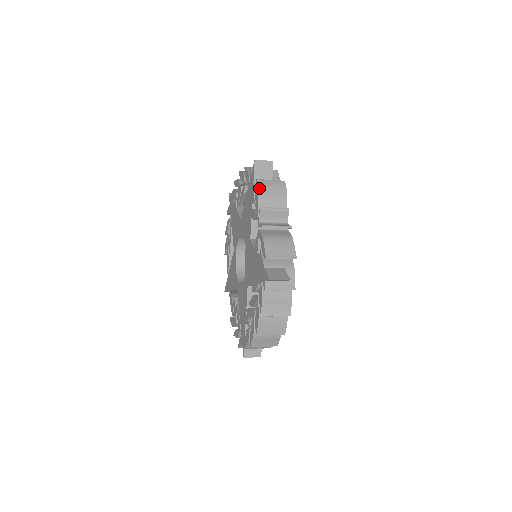
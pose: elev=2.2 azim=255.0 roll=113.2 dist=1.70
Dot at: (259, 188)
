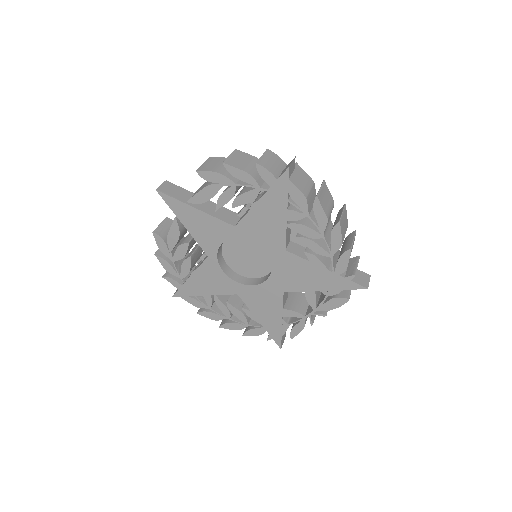
Dot at: occluded
